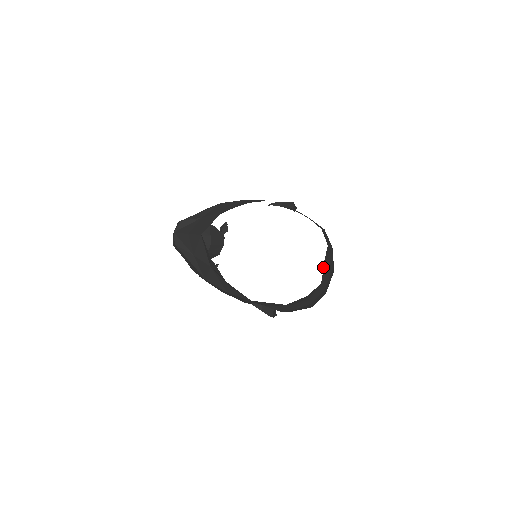
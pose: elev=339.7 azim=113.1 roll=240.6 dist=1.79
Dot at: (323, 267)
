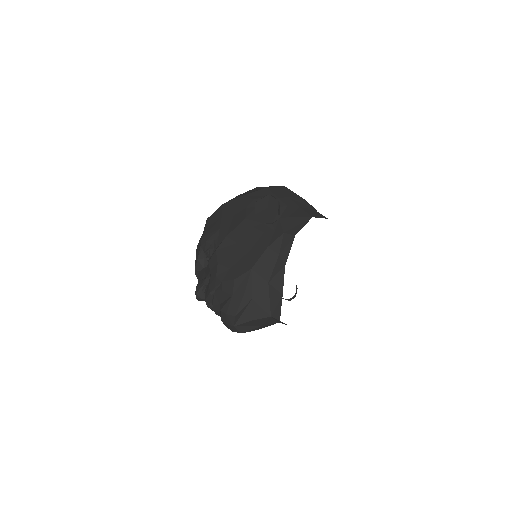
Dot at: occluded
